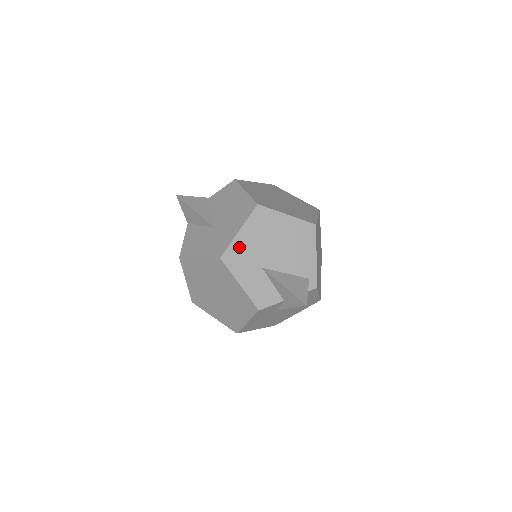
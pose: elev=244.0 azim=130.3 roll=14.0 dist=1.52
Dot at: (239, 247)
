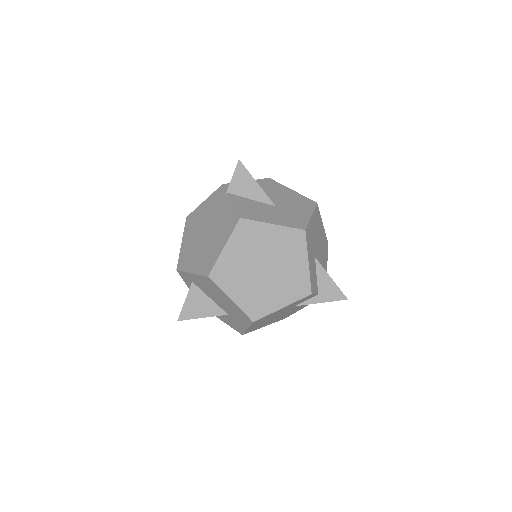
Dot at: (311, 229)
